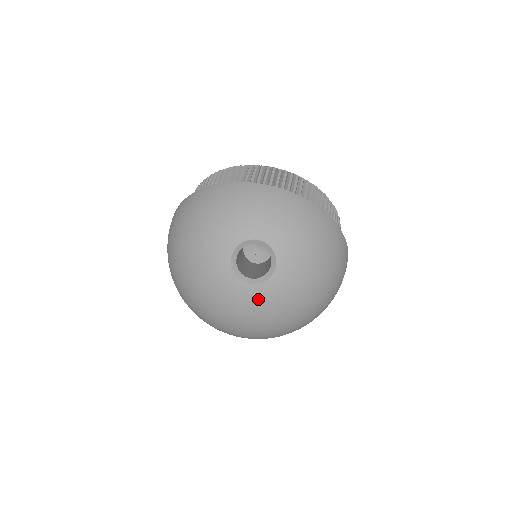
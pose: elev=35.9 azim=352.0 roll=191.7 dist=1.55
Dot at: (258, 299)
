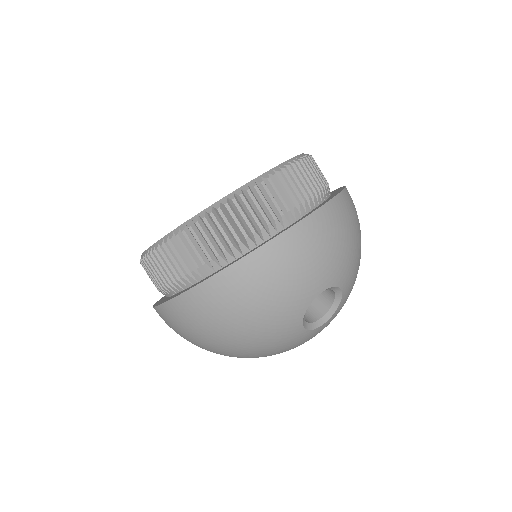
Dot at: occluded
